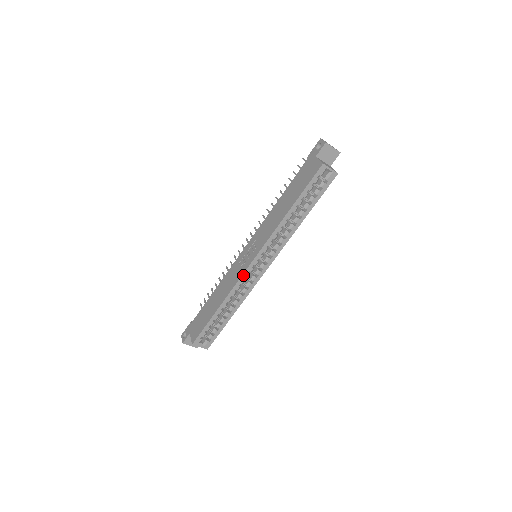
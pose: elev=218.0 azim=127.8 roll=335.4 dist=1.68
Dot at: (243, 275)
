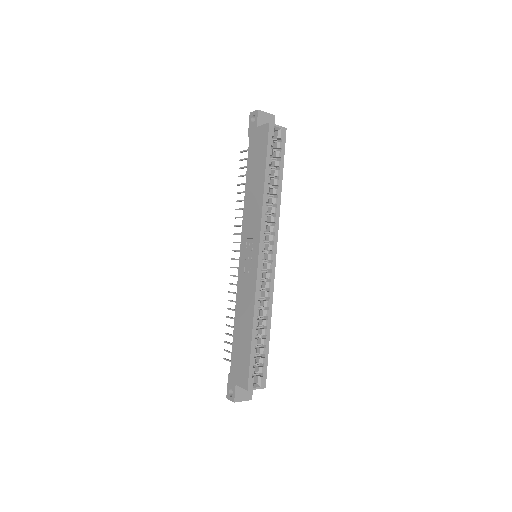
Dot at: (257, 276)
